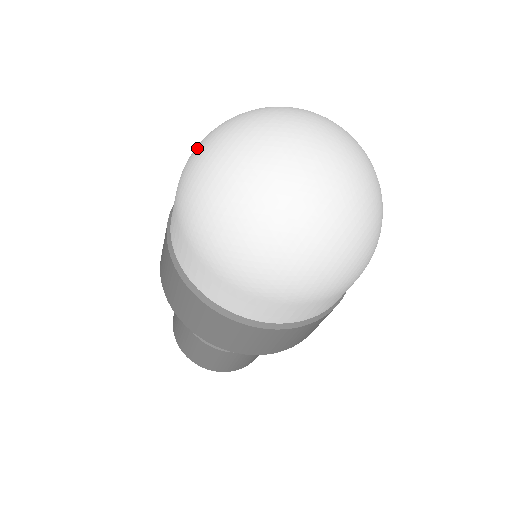
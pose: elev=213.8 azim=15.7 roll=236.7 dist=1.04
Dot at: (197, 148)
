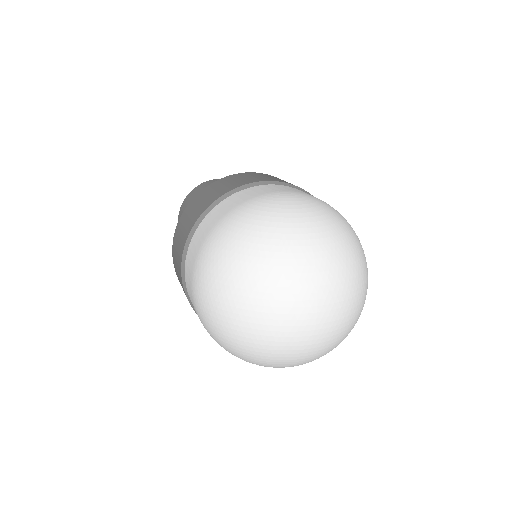
Dot at: (270, 213)
